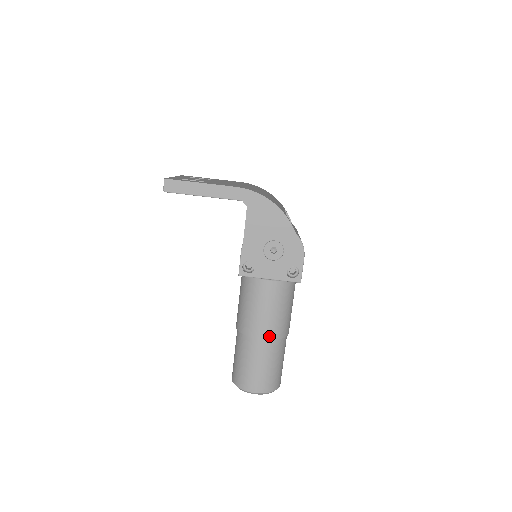
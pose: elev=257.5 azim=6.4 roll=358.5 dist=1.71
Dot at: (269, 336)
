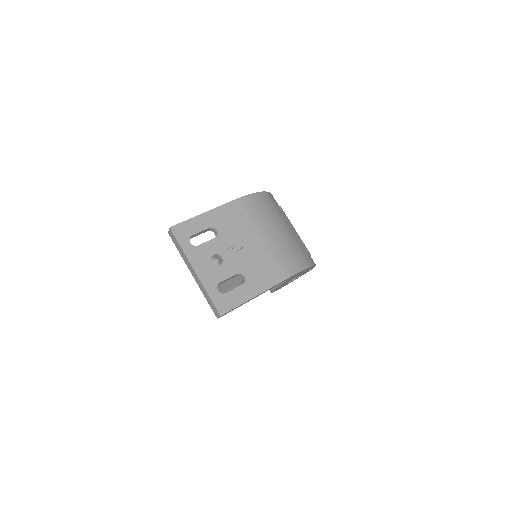
Dot at: occluded
